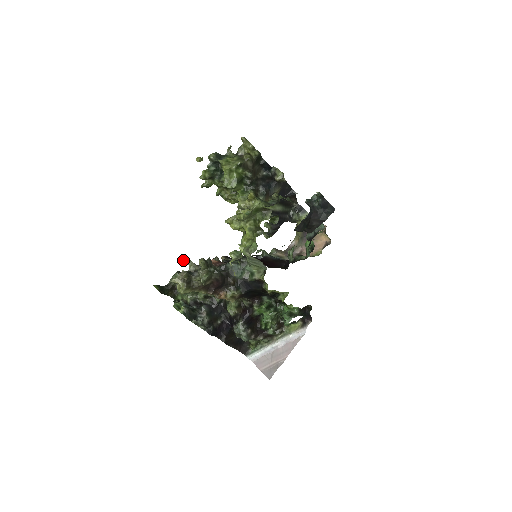
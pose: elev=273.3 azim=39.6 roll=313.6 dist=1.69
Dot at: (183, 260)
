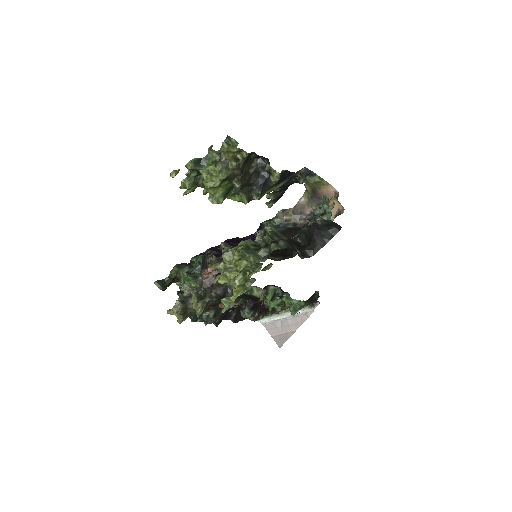
Dot at: occluded
